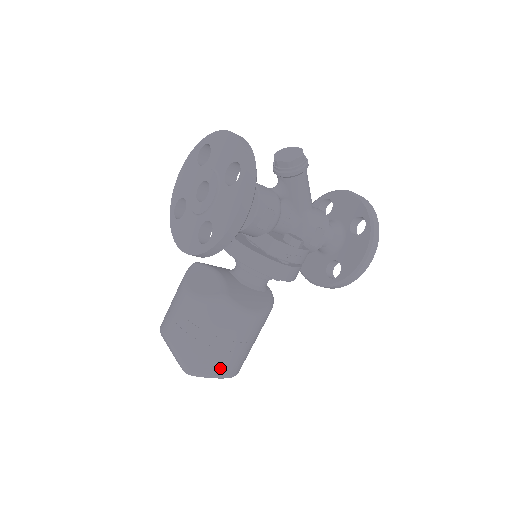
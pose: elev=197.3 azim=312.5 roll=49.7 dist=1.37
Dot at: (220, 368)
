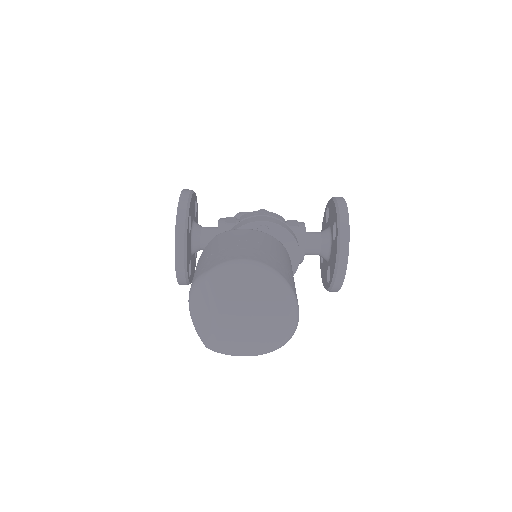
Dot at: (238, 255)
